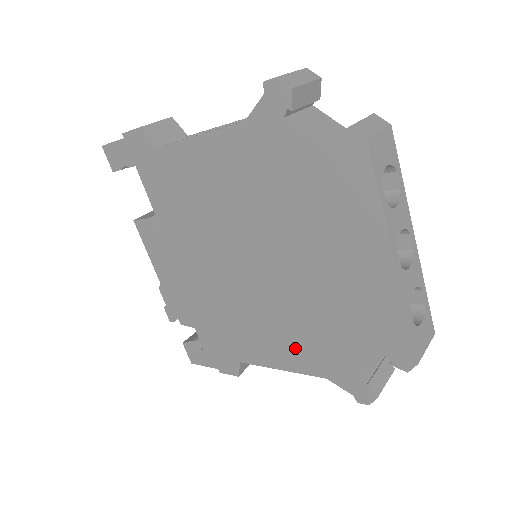
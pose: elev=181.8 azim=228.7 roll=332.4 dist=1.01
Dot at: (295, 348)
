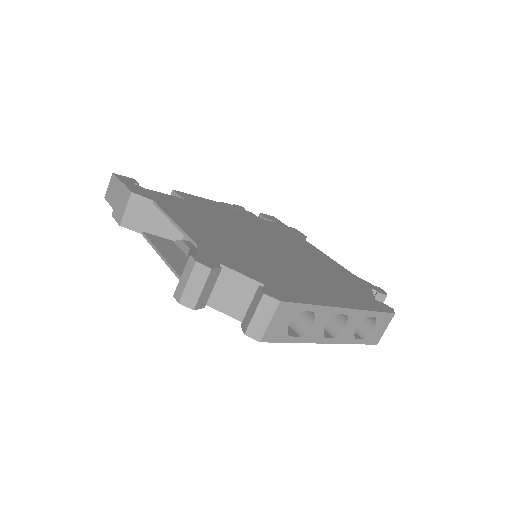
Dot at: occluded
